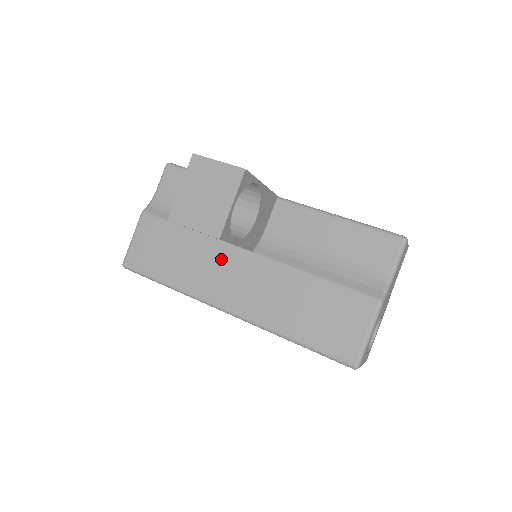
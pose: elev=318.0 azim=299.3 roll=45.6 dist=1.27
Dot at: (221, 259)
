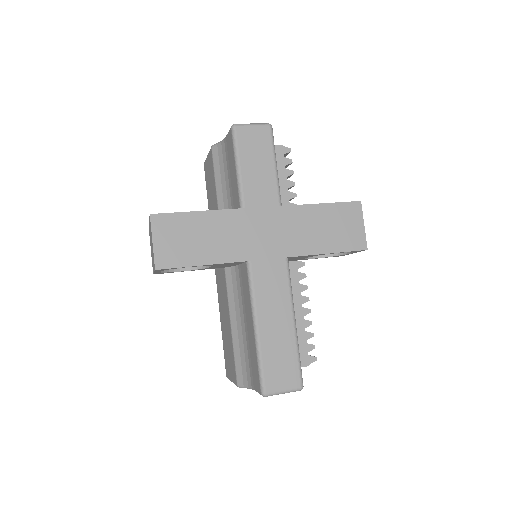
Dot at: occluded
